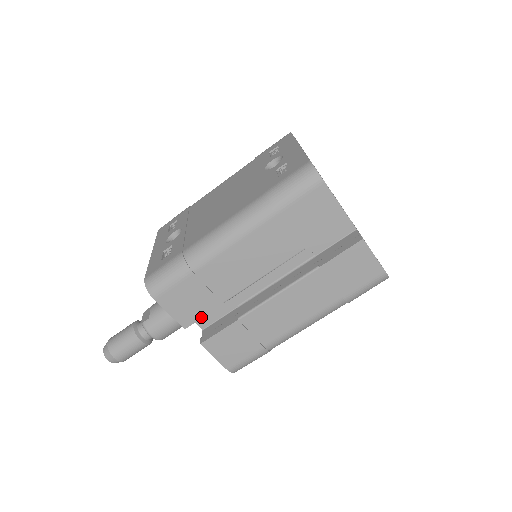
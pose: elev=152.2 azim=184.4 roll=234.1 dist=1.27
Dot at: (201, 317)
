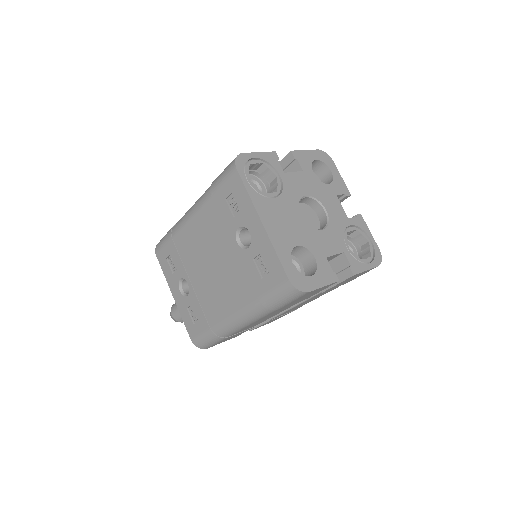
Dot at: occluded
